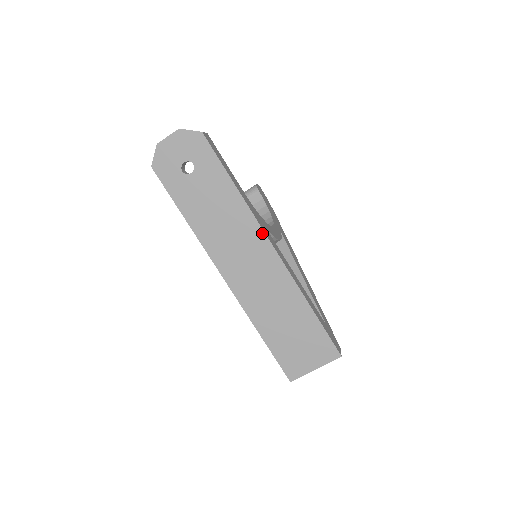
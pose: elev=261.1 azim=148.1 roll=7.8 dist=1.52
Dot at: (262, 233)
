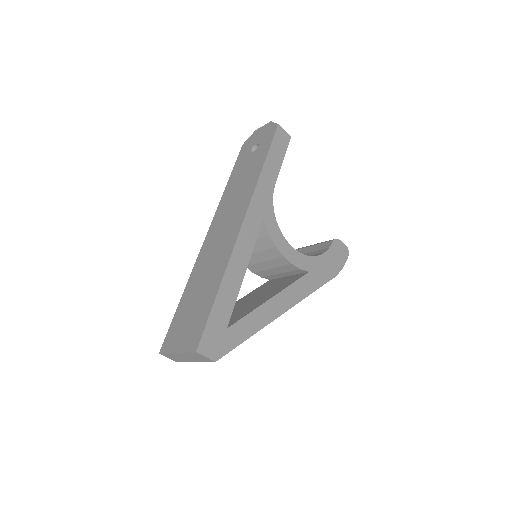
Dot at: (247, 206)
